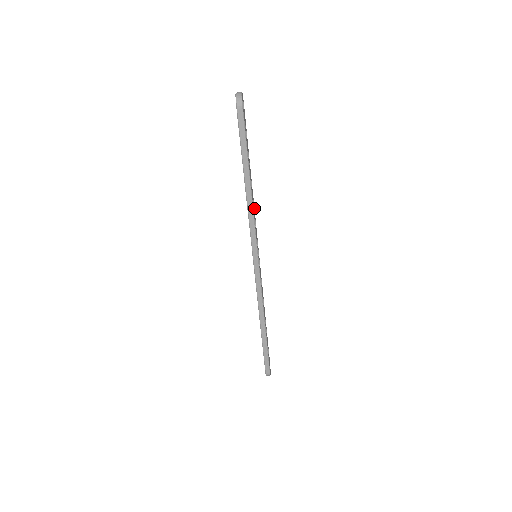
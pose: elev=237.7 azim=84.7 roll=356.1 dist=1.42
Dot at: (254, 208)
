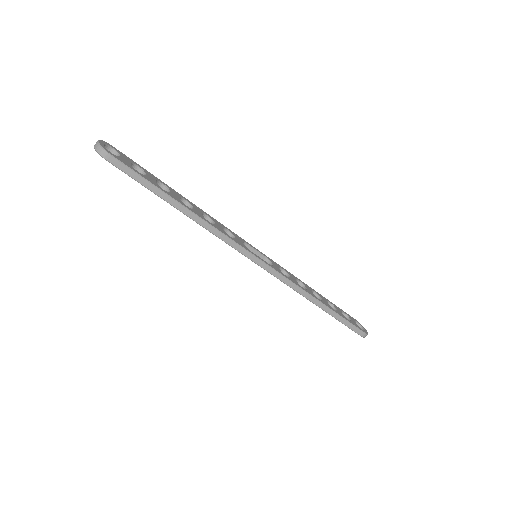
Dot at: (214, 219)
